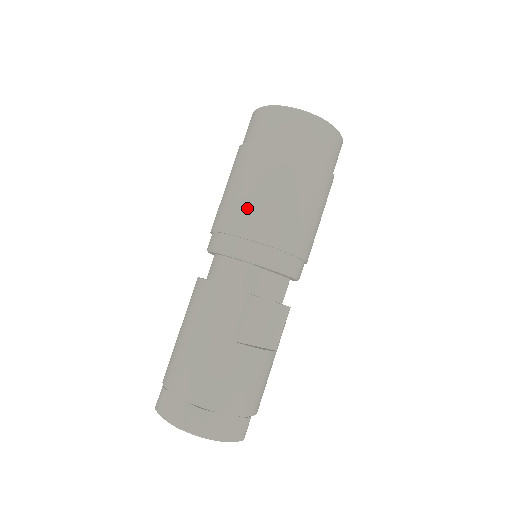
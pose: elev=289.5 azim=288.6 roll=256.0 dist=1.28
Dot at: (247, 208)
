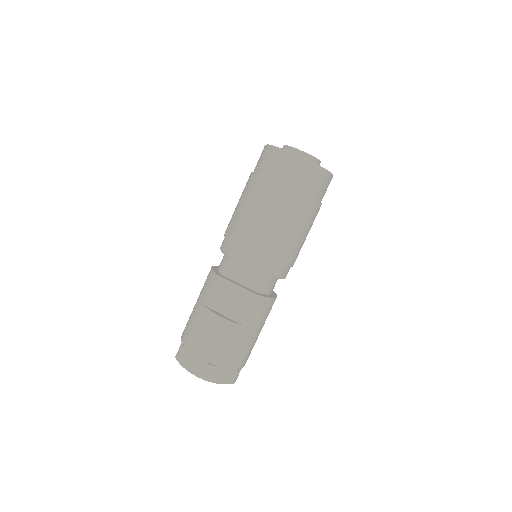
Dot at: (232, 217)
